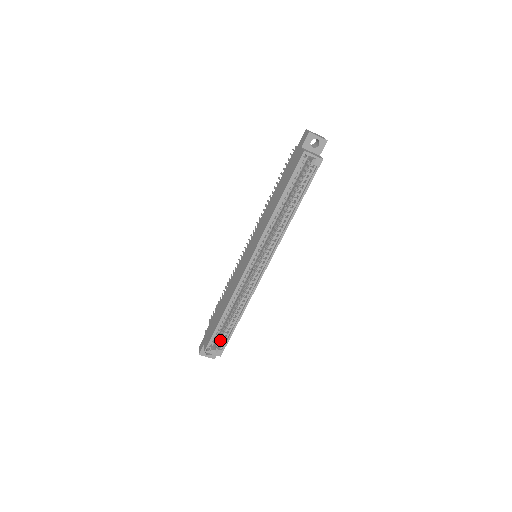
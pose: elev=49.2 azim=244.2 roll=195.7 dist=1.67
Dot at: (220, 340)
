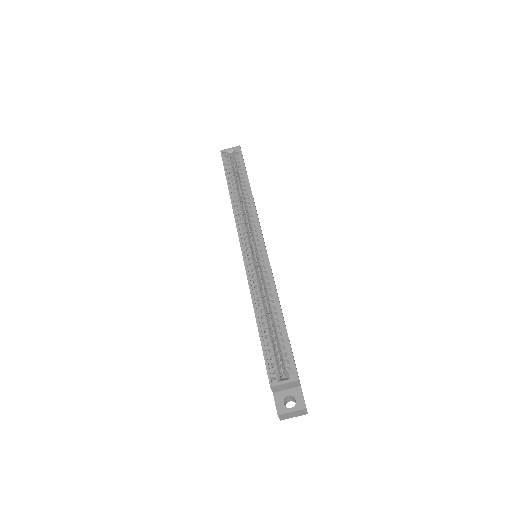
Dot at: (282, 360)
